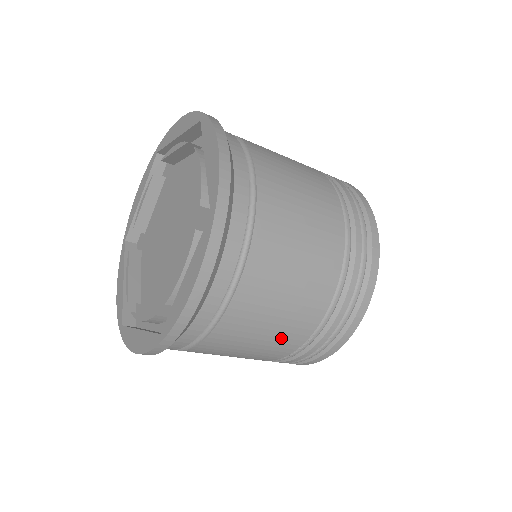
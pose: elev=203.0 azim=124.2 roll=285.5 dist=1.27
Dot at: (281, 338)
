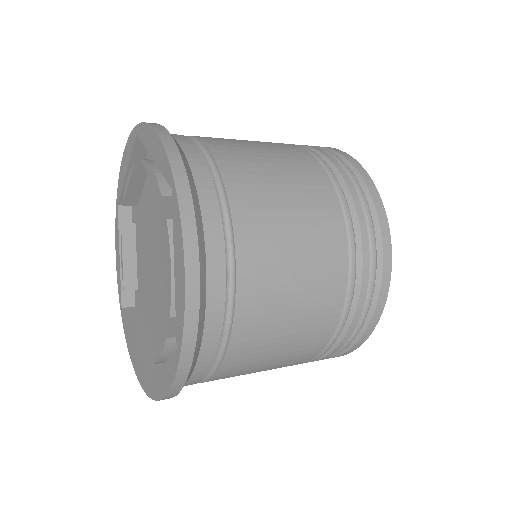
Dot at: (314, 309)
